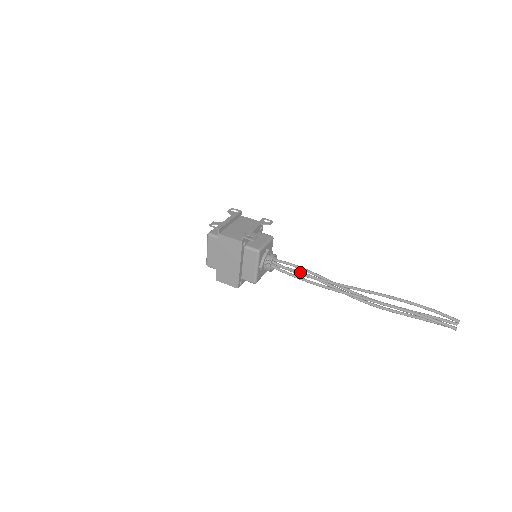
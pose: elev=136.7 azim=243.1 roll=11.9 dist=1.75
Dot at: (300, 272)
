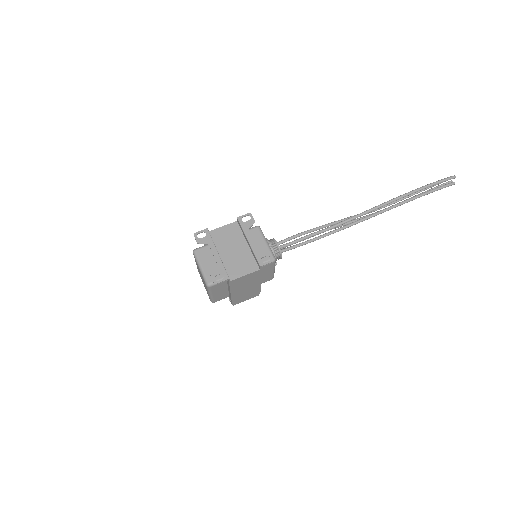
Dot at: (309, 237)
